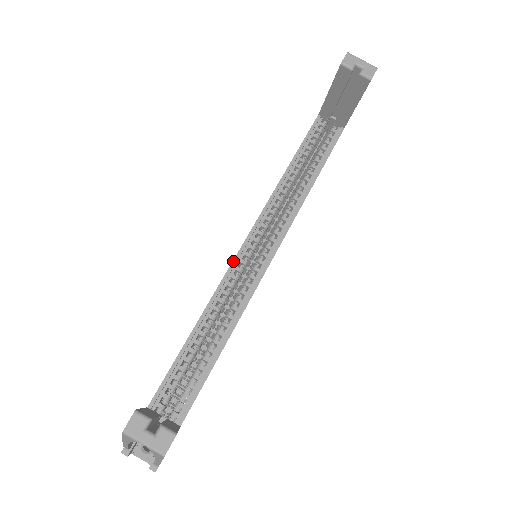
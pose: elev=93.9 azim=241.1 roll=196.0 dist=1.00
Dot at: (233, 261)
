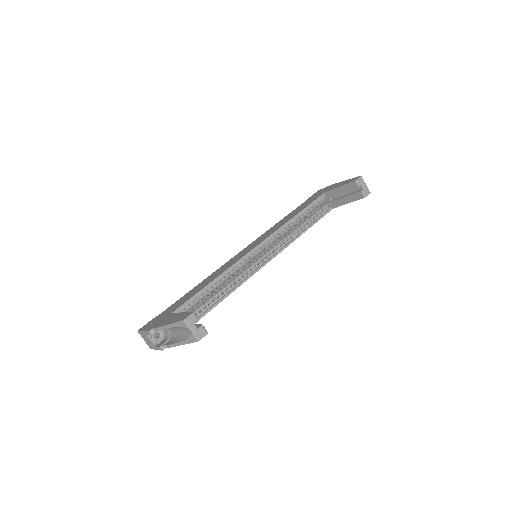
Dot at: (247, 254)
